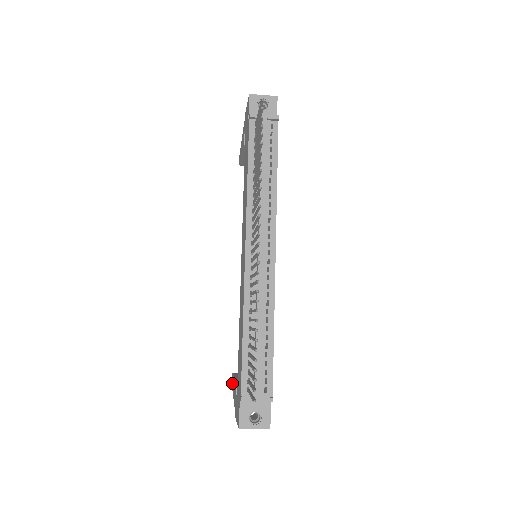
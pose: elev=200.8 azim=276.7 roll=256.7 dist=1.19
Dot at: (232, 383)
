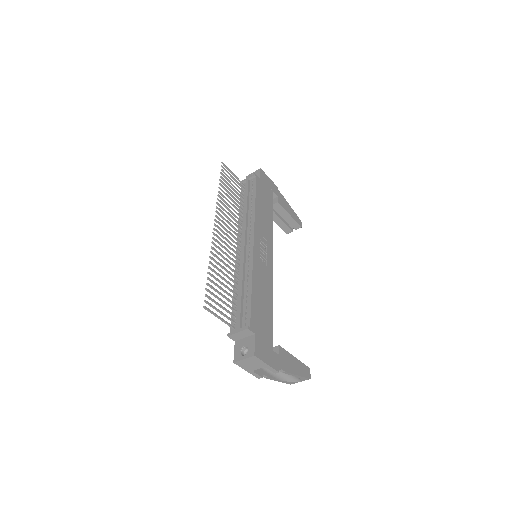
Dot at: occluded
